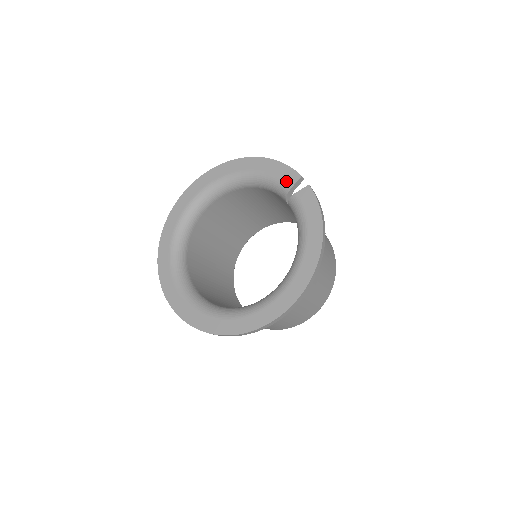
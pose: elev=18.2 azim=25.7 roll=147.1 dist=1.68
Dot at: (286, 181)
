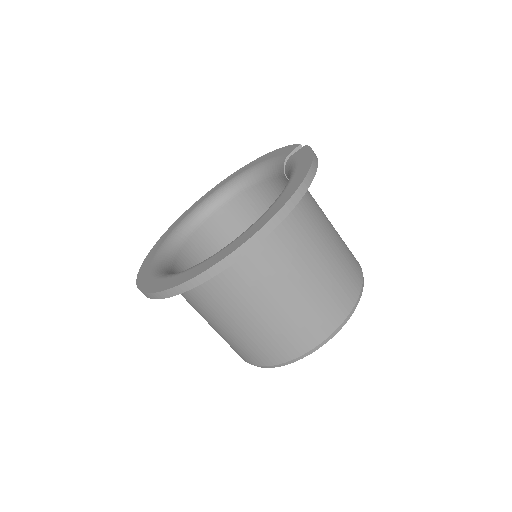
Dot at: (285, 154)
